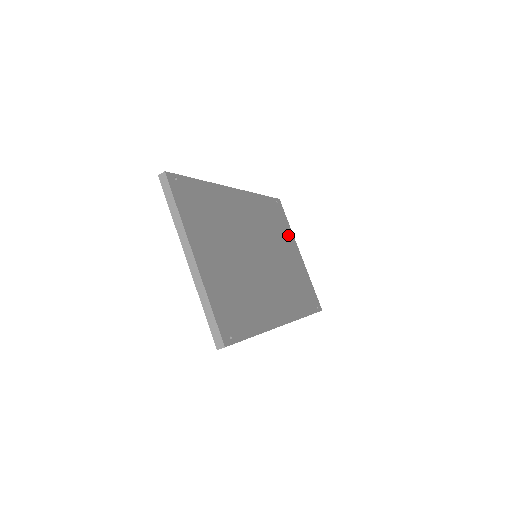
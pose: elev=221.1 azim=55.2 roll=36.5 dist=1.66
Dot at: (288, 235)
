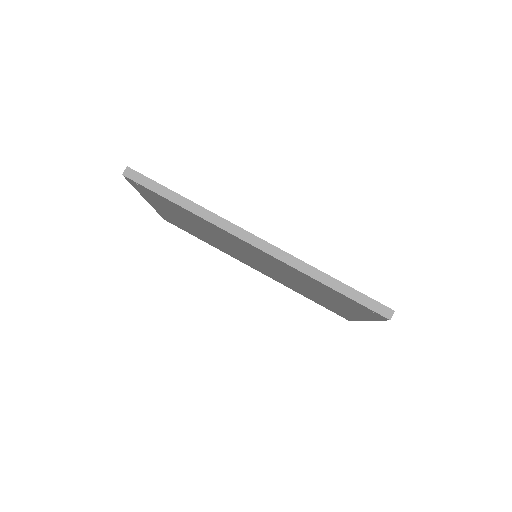
Dot at: occluded
